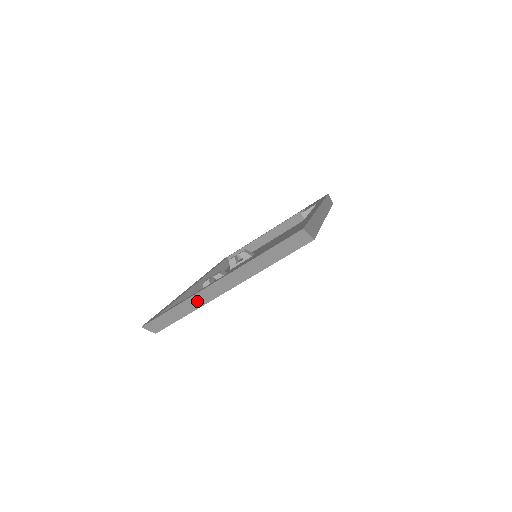
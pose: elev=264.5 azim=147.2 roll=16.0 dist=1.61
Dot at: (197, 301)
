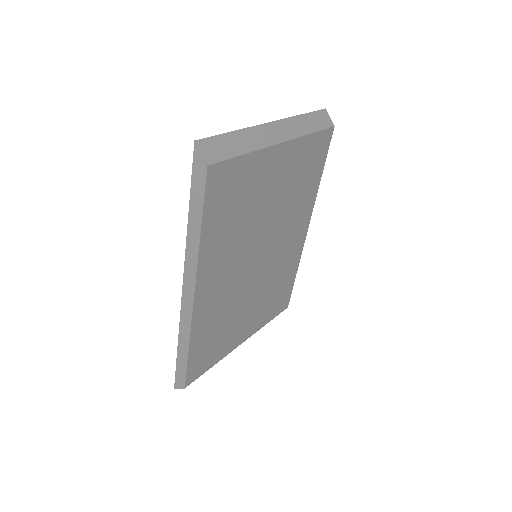
Dot at: (255, 138)
